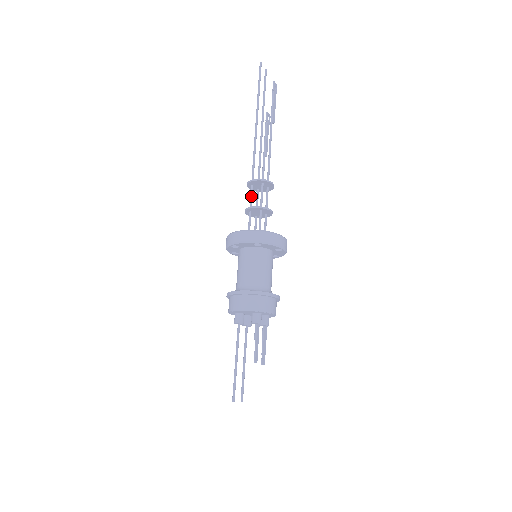
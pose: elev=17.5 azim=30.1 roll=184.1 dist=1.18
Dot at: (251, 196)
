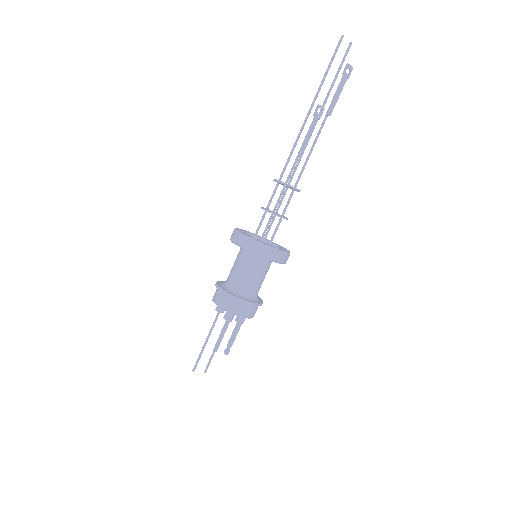
Dot at: (272, 195)
